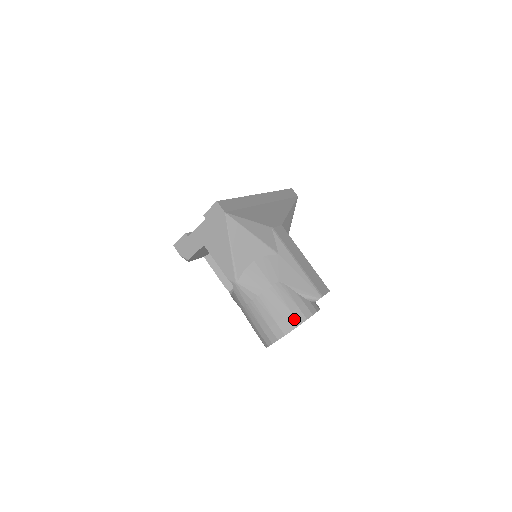
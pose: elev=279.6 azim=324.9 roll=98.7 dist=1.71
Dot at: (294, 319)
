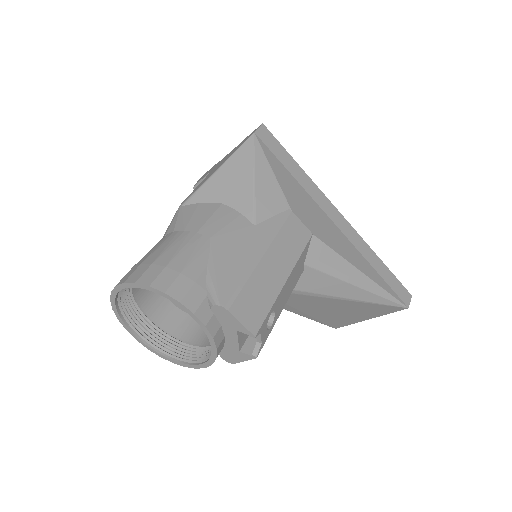
Dot at: (155, 275)
